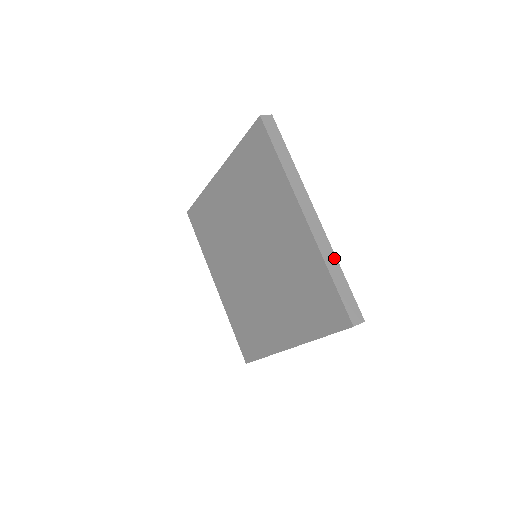
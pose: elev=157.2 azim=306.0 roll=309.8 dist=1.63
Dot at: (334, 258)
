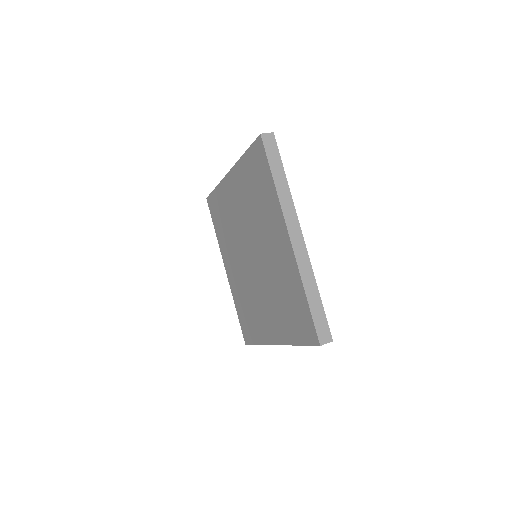
Dot at: (313, 279)
